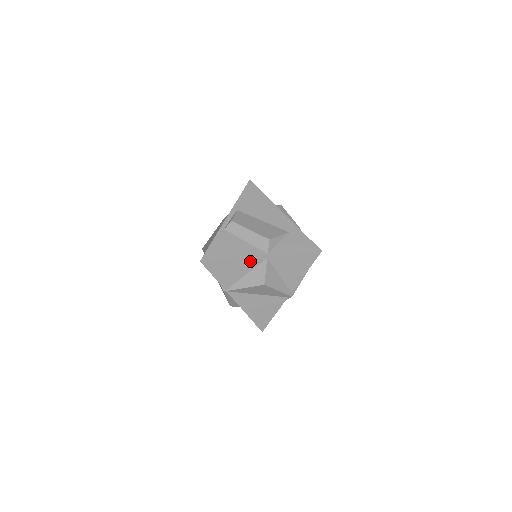
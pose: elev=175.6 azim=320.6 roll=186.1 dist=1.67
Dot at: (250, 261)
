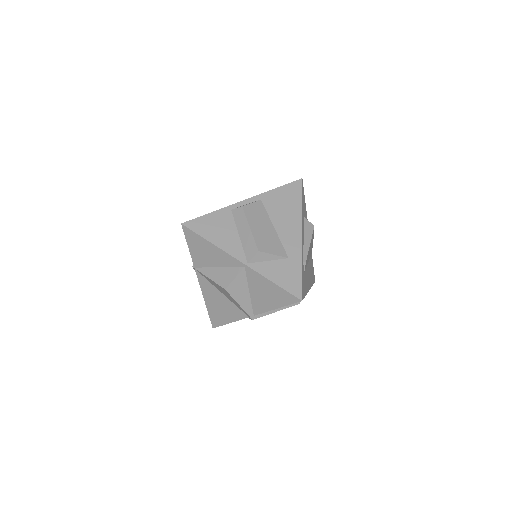
Dot at: (227, 258)
